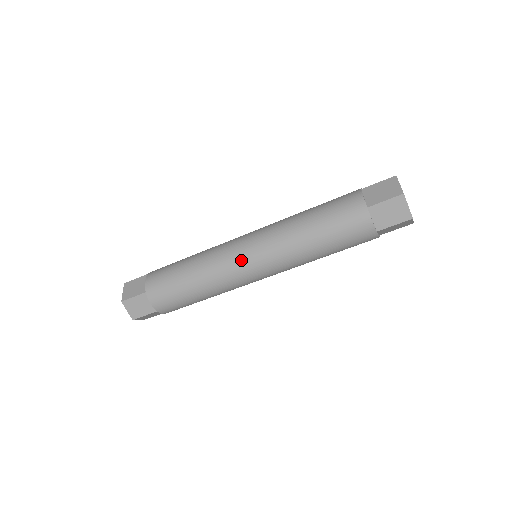
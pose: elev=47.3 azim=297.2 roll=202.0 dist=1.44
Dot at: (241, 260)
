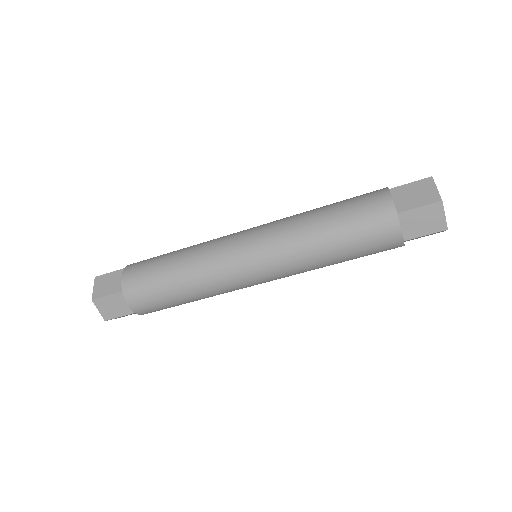
Dot at: (240, 263)
